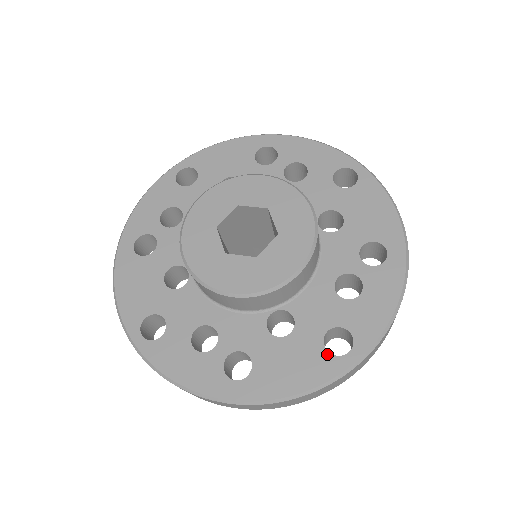
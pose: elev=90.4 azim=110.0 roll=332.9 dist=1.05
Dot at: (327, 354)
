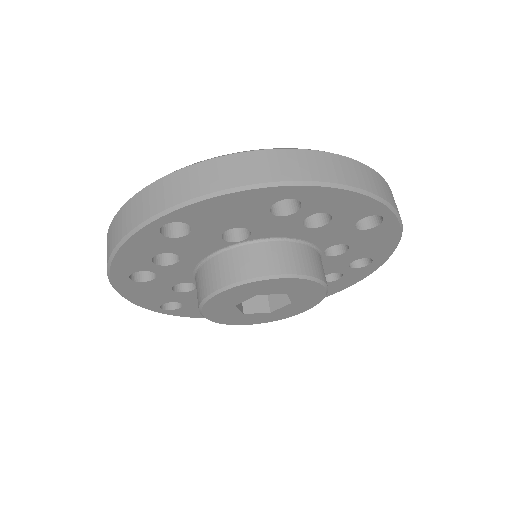
Dot at: occluded
